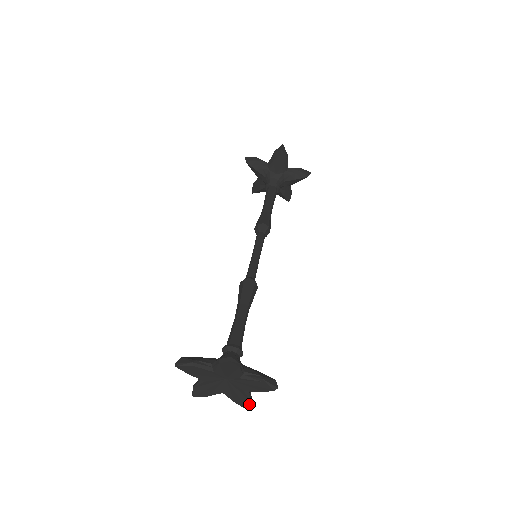
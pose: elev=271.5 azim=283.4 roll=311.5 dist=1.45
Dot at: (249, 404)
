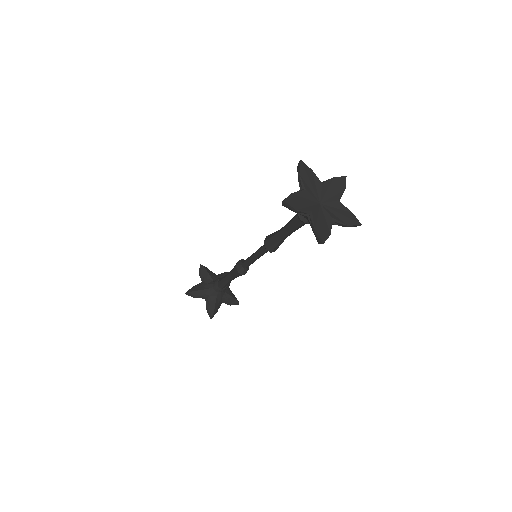
Dot at: occluded
